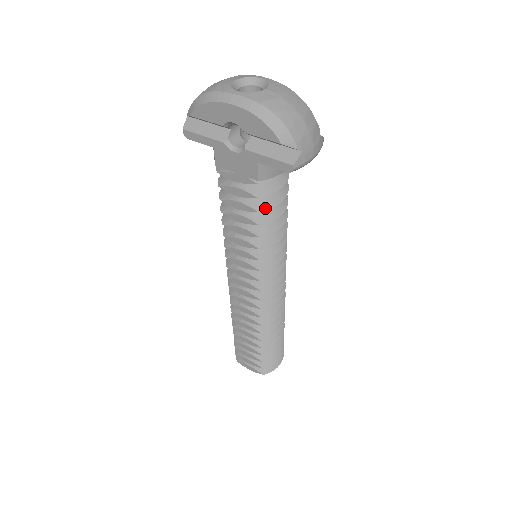
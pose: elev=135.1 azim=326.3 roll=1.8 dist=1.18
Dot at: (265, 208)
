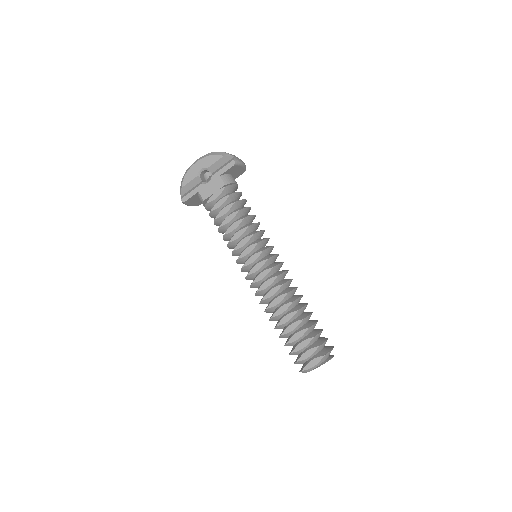
Dot at: (237, 201)
